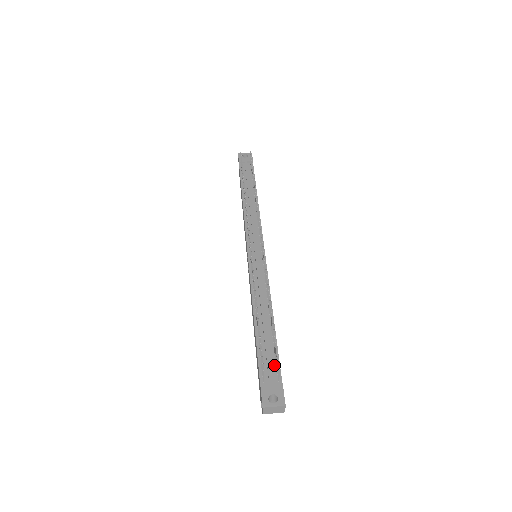
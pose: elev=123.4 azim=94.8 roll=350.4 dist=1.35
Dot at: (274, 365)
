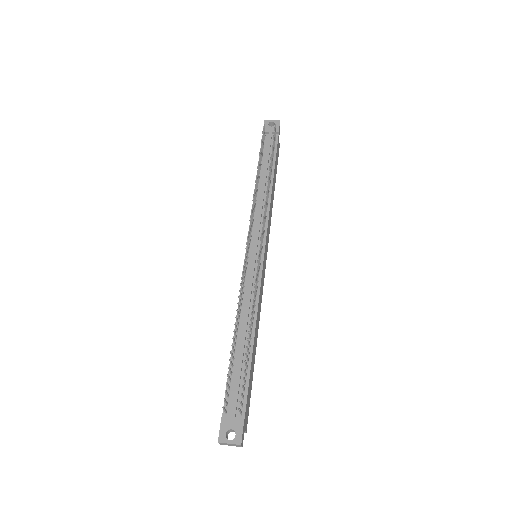
Dot at: occluded
